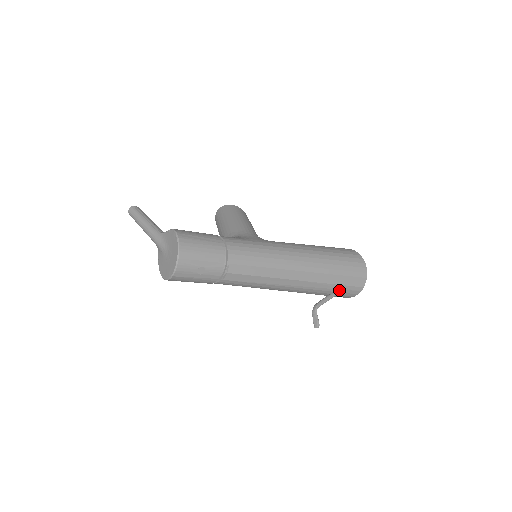
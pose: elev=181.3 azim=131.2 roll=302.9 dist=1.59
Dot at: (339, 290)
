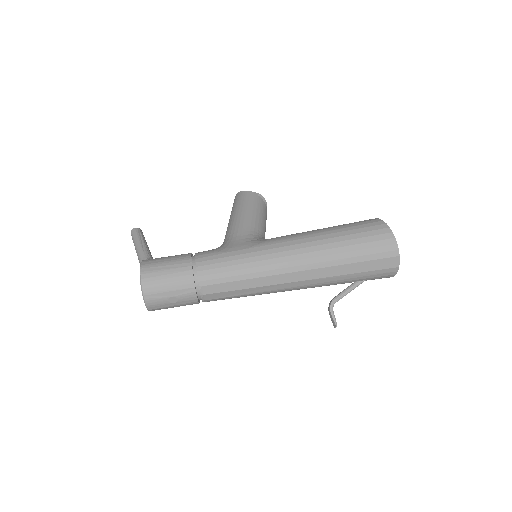
Dot at: (363, 277)
